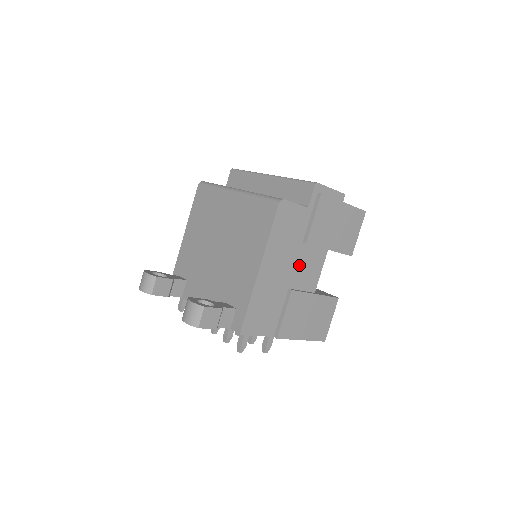
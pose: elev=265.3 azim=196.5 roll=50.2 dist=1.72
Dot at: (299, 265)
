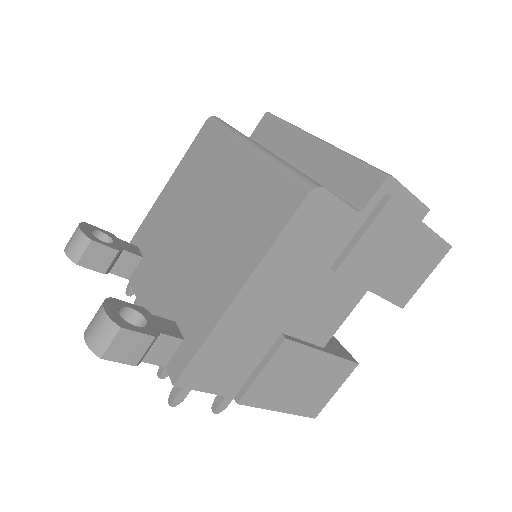
Dot at: (312, 301)
